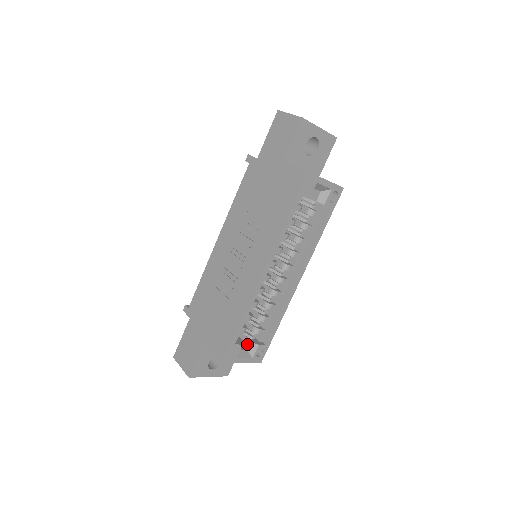
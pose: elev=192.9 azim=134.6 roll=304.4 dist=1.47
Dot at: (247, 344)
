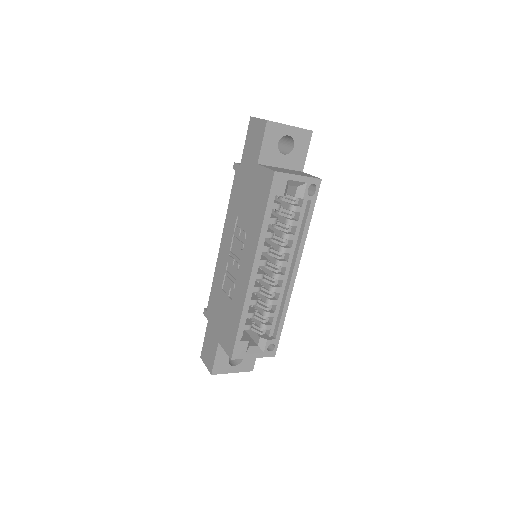
Dot at: (257, 340)
